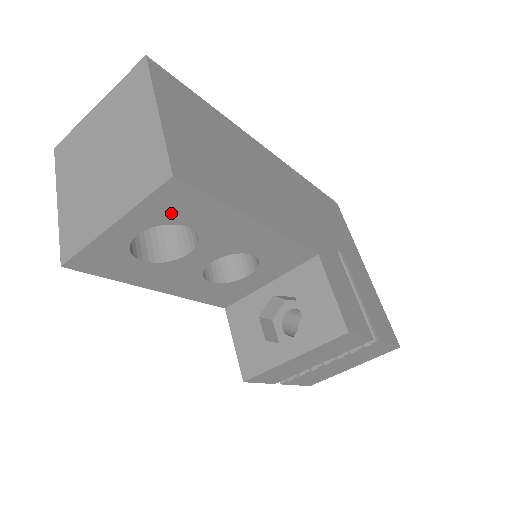
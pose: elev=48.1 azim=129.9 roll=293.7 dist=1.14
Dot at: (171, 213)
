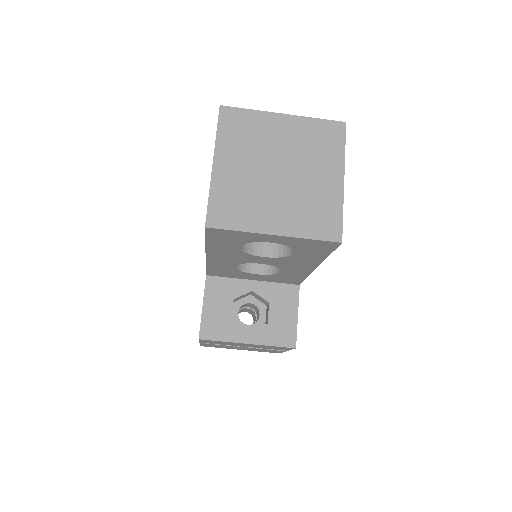
Dot at: (304, 247)
